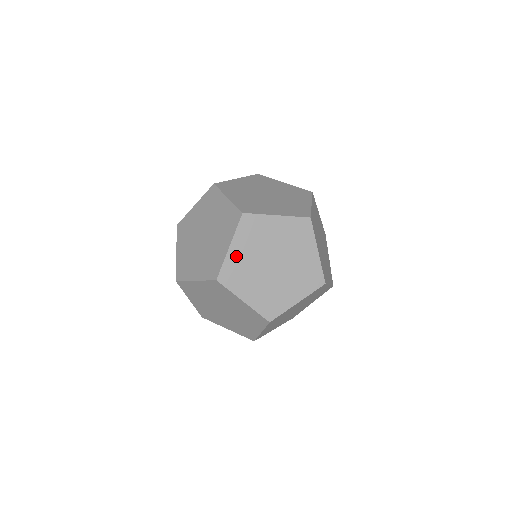
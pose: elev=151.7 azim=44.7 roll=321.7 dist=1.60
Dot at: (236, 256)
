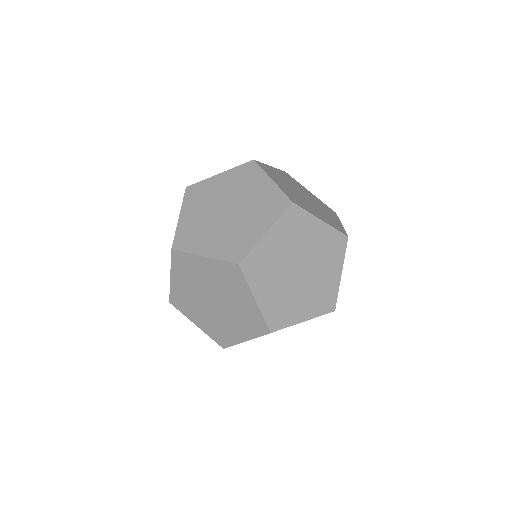
Dot at: (274, 171)
